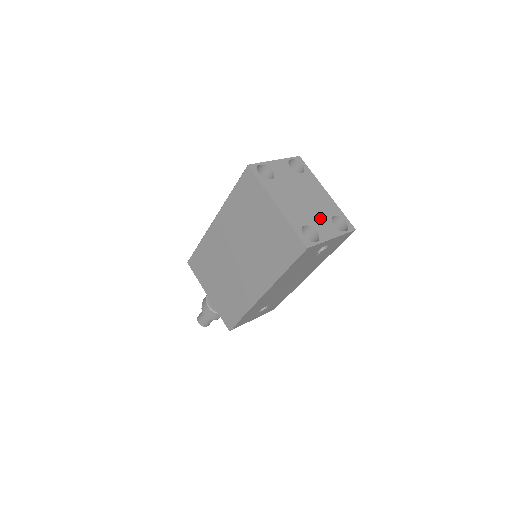
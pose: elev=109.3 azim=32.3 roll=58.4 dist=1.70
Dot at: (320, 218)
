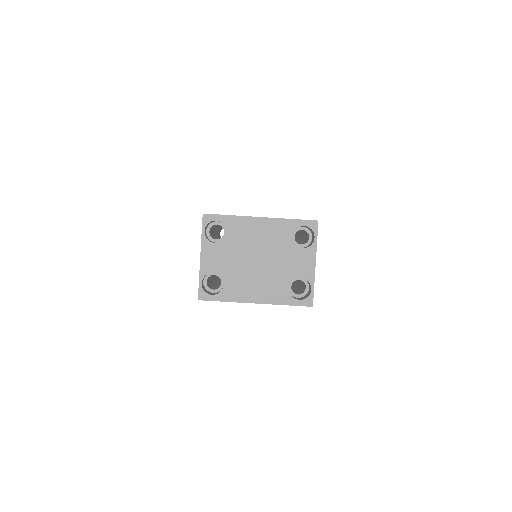
Dot at: (288, 259)
